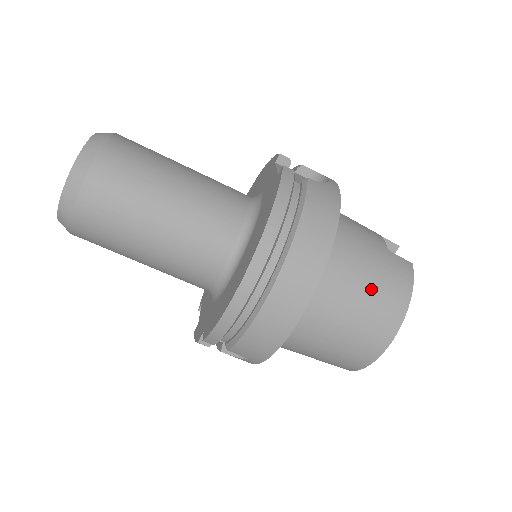
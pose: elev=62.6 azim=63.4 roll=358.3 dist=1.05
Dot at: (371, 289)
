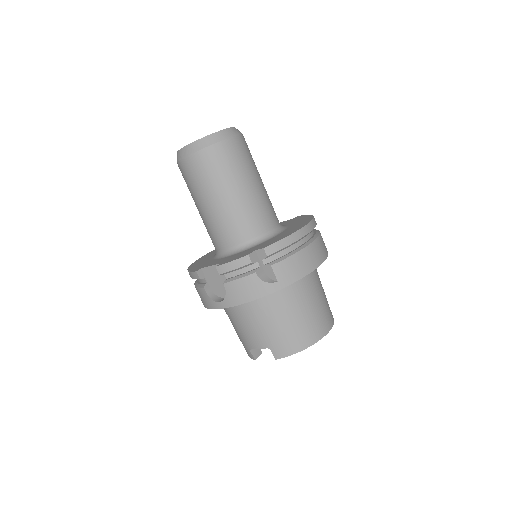
Dot at: occluded
